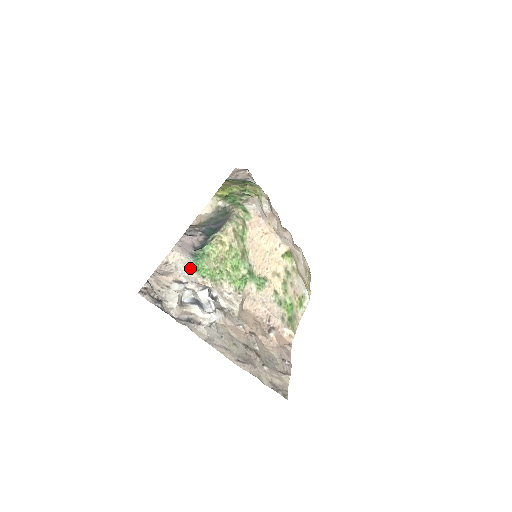
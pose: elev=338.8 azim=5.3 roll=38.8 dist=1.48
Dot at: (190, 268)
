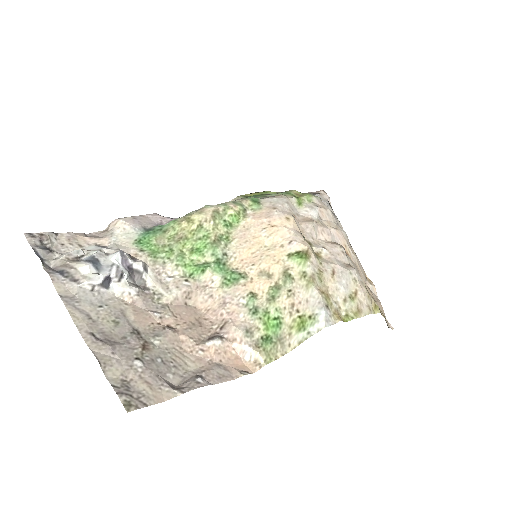
Dot at: (131, 239)
